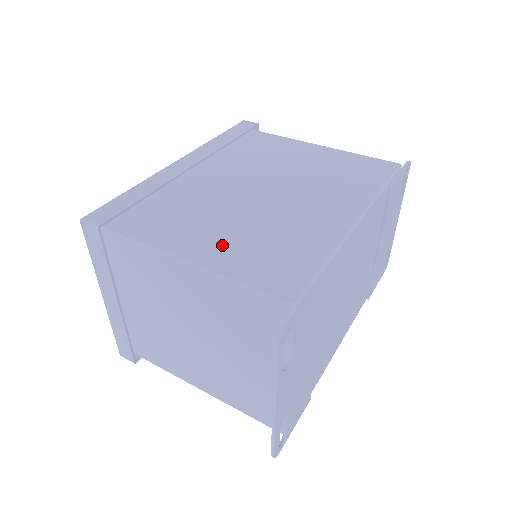
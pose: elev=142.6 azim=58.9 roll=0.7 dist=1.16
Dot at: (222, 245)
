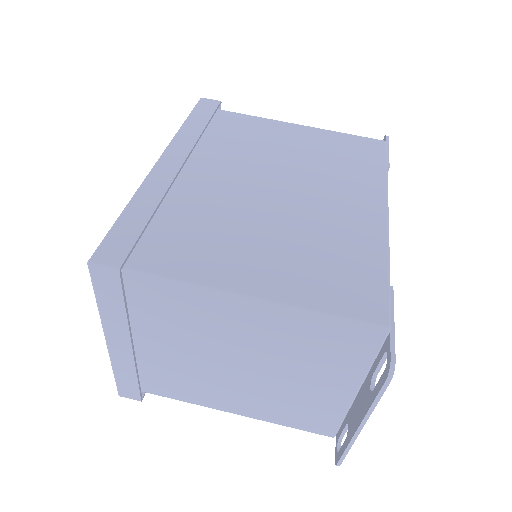
Dot at: (276, 267)
